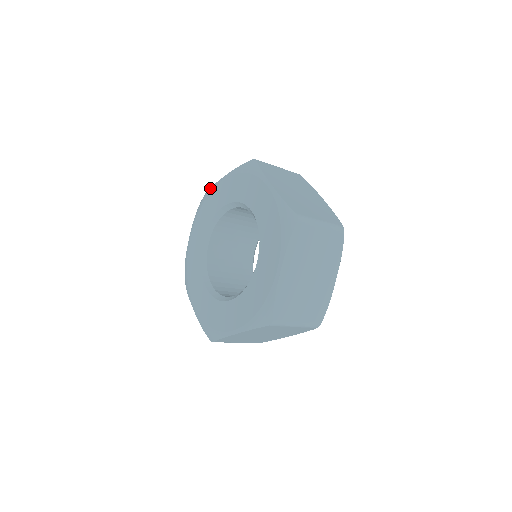
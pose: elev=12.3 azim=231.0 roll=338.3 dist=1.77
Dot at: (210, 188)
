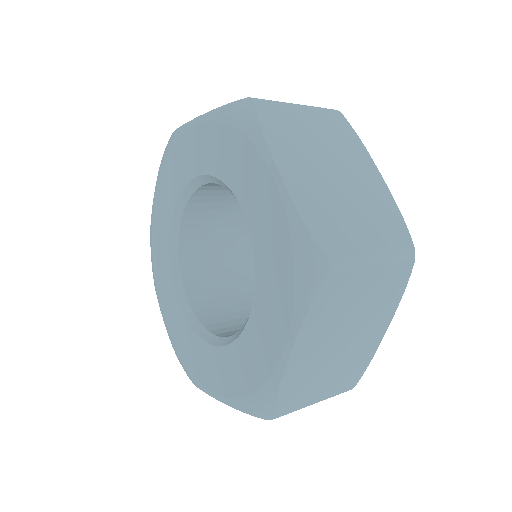
Dot at: occluded
